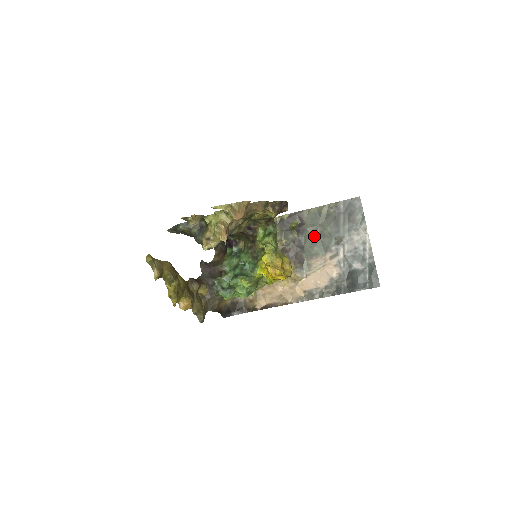
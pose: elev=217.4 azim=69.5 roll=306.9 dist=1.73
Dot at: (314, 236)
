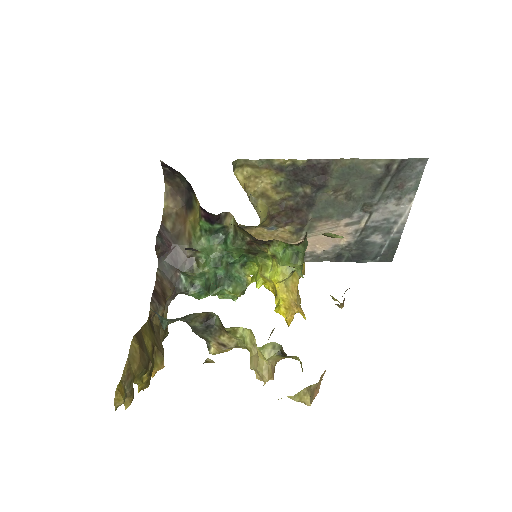
Dot at: (335, 195)
